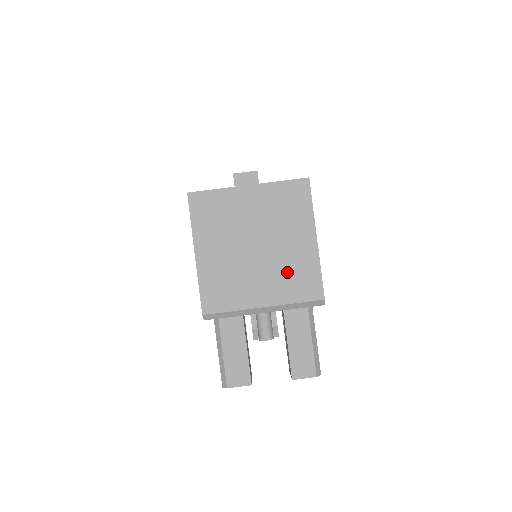
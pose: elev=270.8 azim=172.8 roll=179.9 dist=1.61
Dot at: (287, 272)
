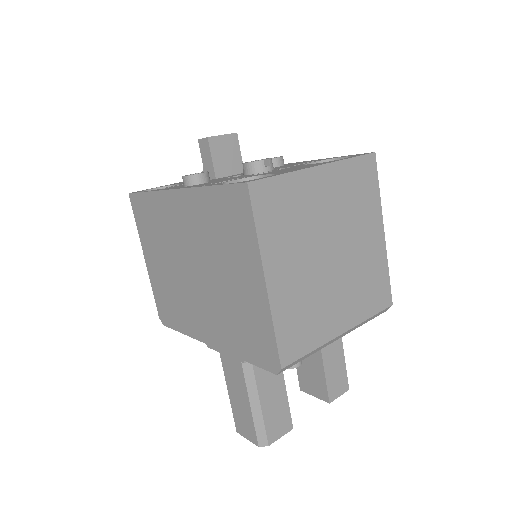
Dot at: (362, 281)
